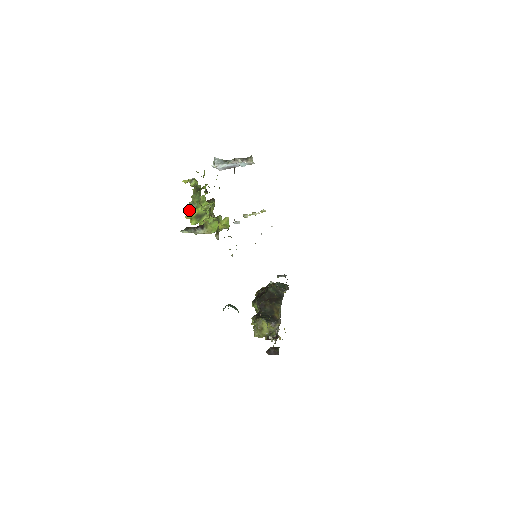
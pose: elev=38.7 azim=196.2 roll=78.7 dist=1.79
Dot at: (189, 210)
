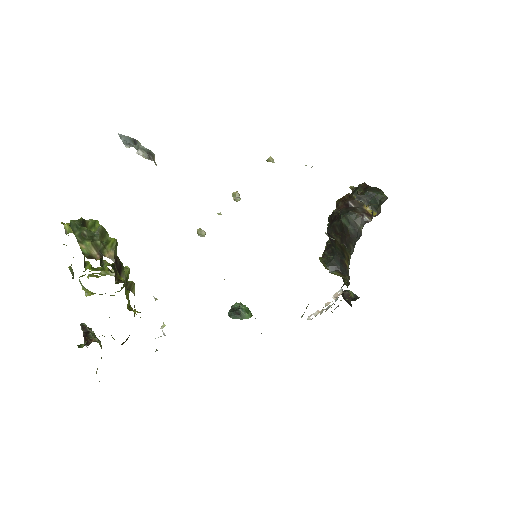
Dot at: (83, 289)
